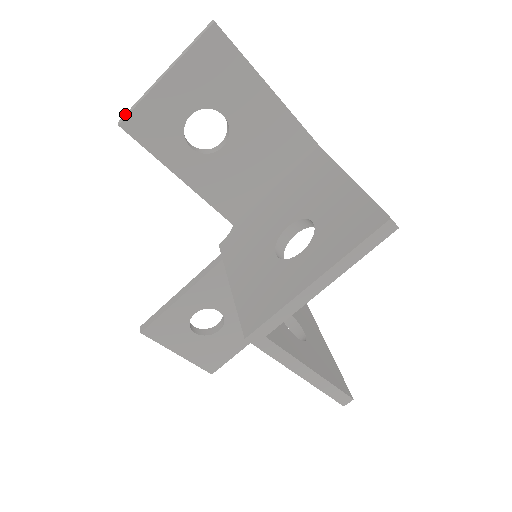
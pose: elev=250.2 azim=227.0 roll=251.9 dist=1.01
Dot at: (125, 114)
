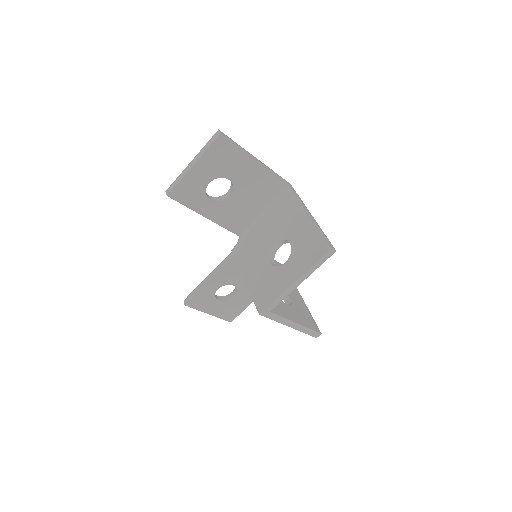
Dot at: (169, 187)
